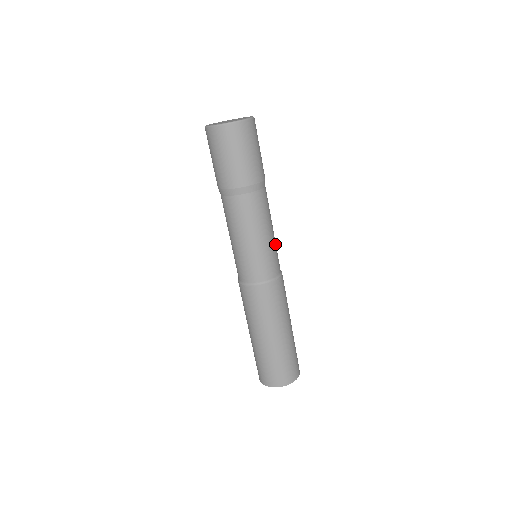
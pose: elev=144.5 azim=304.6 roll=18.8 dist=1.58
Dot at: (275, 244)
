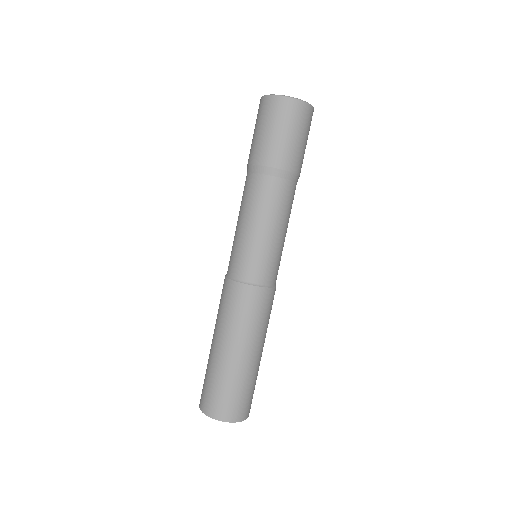
Dot at: (274, 249)
